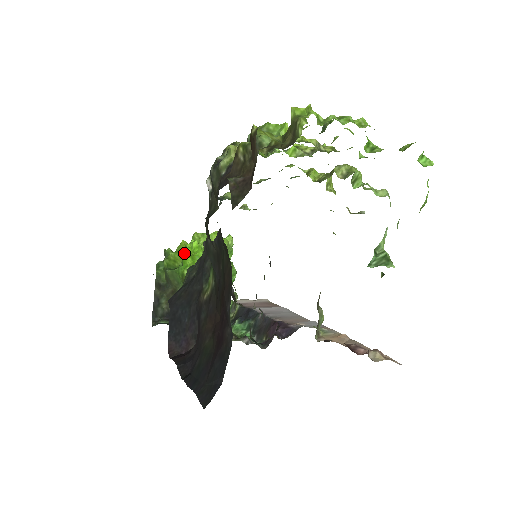
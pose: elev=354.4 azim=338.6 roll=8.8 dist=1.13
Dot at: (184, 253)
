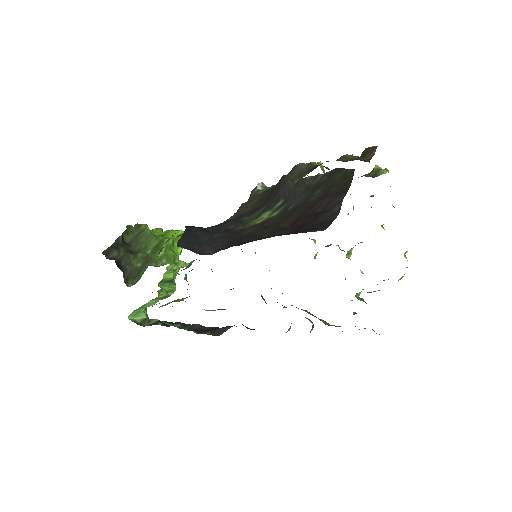
Dot at: (168, 231)
